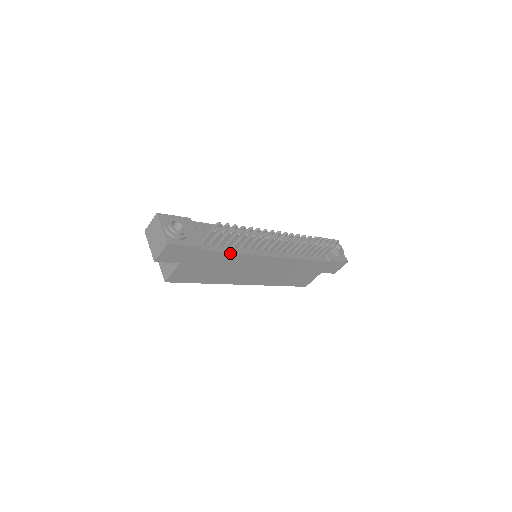
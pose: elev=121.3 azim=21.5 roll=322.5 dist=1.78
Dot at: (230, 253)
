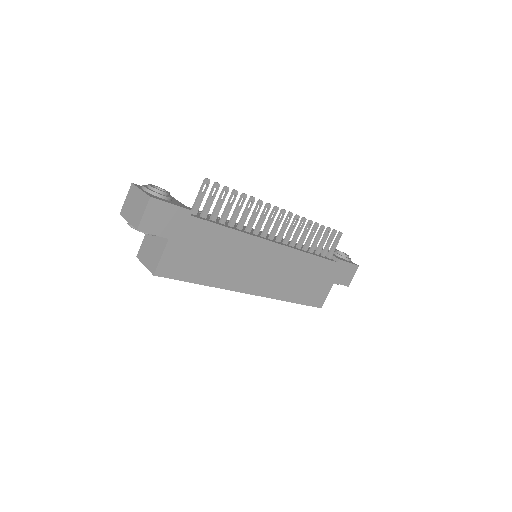
Dot at: (226, 228)
